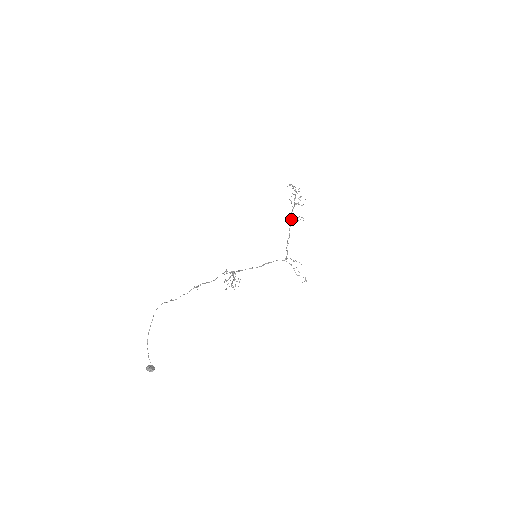
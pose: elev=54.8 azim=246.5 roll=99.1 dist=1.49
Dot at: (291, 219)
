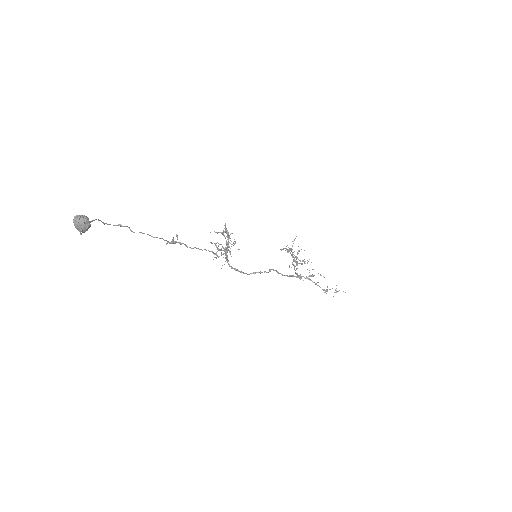
Dot at: (294, 266)
